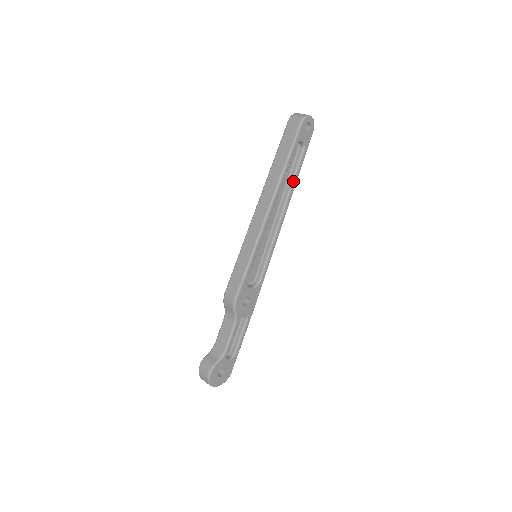
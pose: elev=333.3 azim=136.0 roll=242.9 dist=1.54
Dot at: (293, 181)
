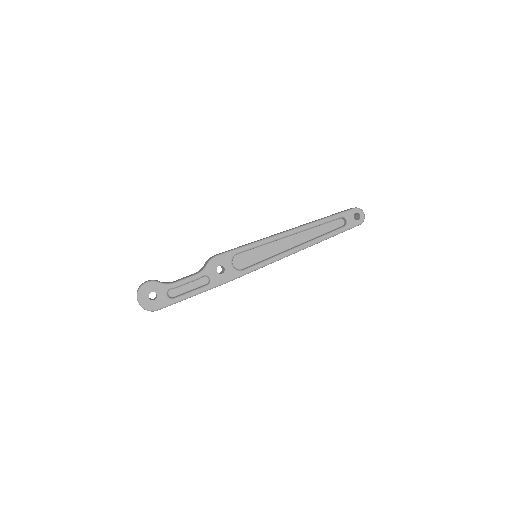
Dot at: (322, 236)
